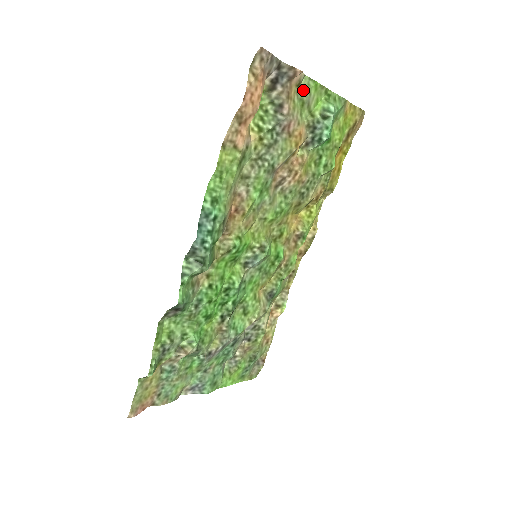
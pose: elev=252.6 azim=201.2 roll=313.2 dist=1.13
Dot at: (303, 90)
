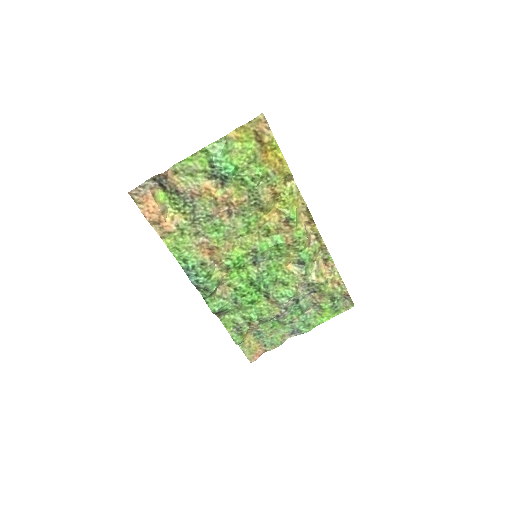
Dot at: (183, 170)
